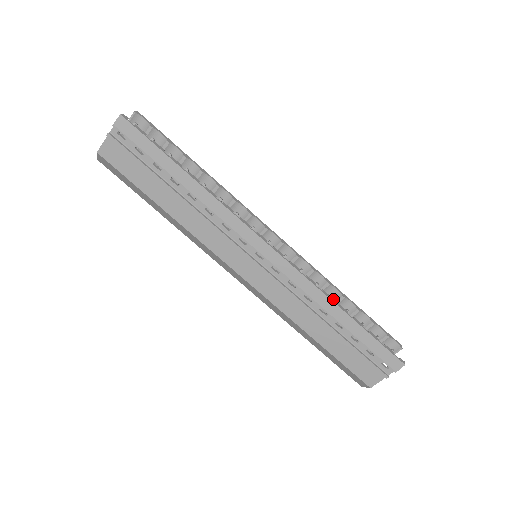
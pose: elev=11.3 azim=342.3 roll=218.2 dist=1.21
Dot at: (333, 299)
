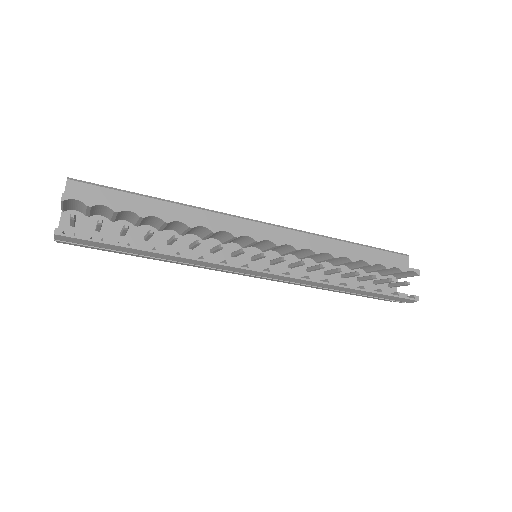
Dot at: (344, 261)
